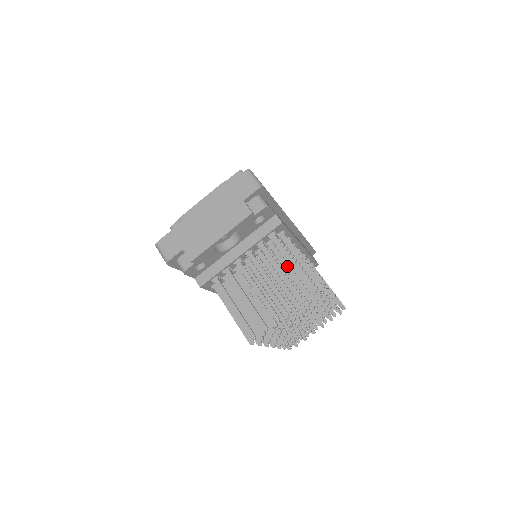
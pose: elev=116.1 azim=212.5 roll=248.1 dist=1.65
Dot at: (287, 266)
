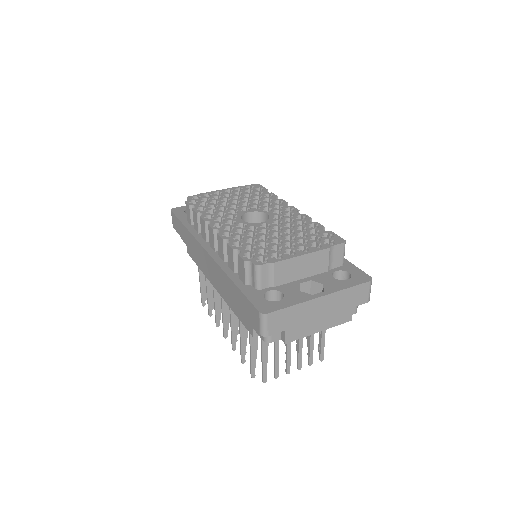
Dot at: occluded
